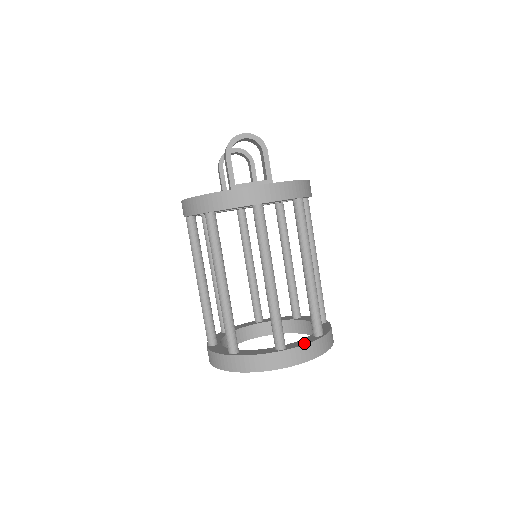
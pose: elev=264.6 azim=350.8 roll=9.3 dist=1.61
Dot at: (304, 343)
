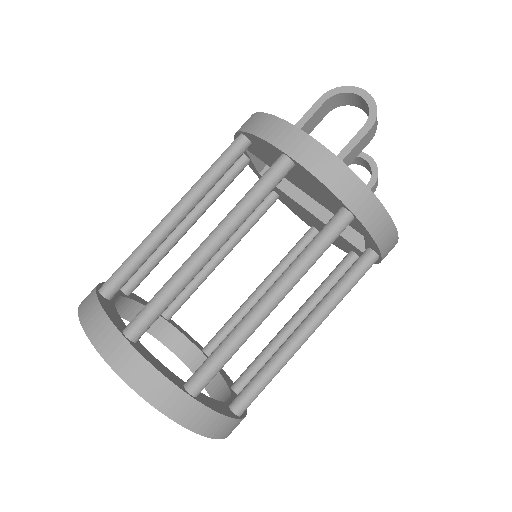
Dot at: (156, 364)
